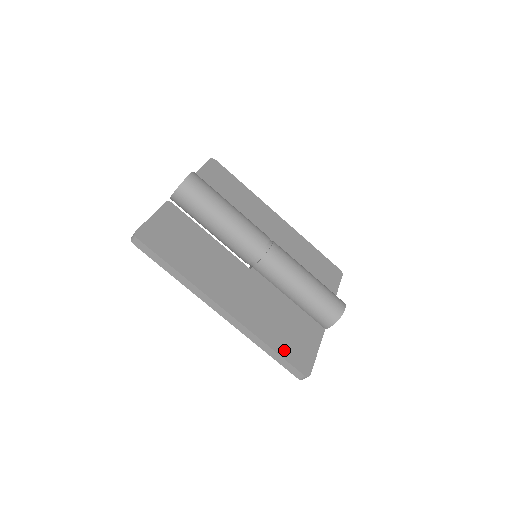
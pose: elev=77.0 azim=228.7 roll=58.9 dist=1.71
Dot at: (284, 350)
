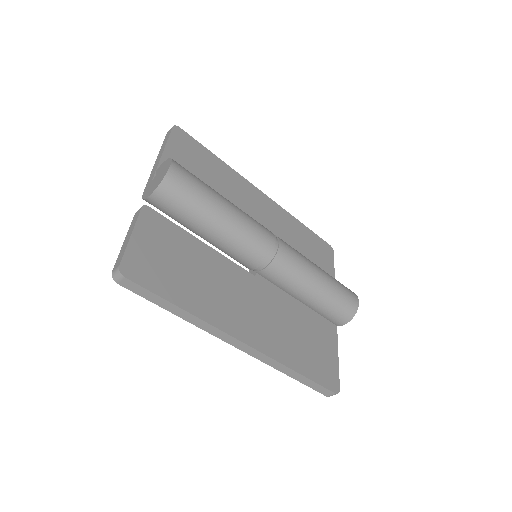
Dot at: (311, 370)
